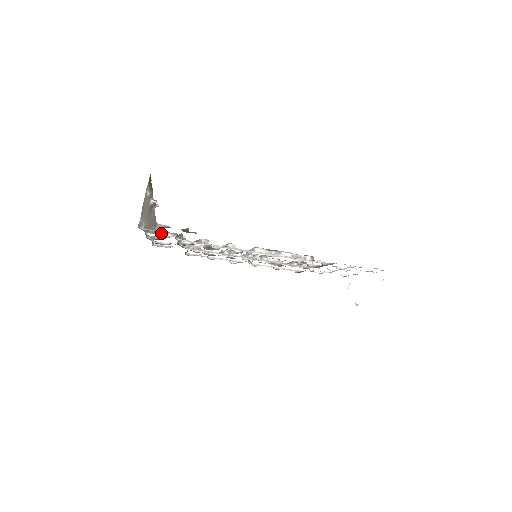
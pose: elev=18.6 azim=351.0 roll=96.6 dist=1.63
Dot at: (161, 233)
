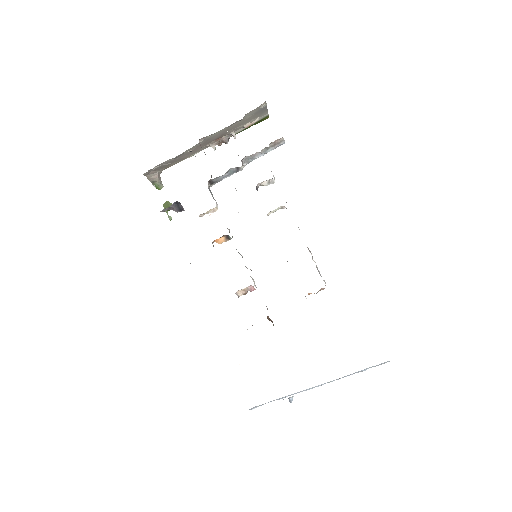
Dot at: occluded
